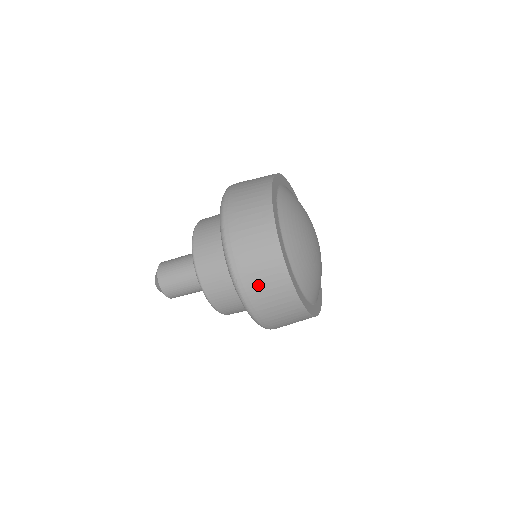
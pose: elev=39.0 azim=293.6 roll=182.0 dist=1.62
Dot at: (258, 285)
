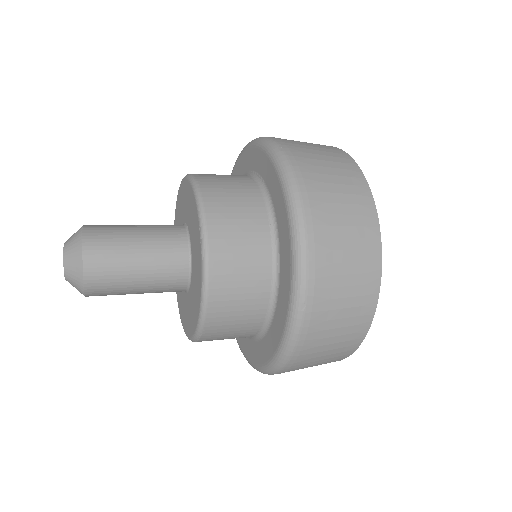
Dot at: (330, 319)
